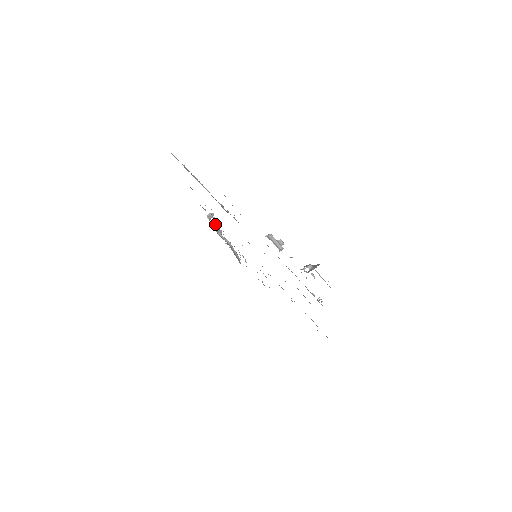
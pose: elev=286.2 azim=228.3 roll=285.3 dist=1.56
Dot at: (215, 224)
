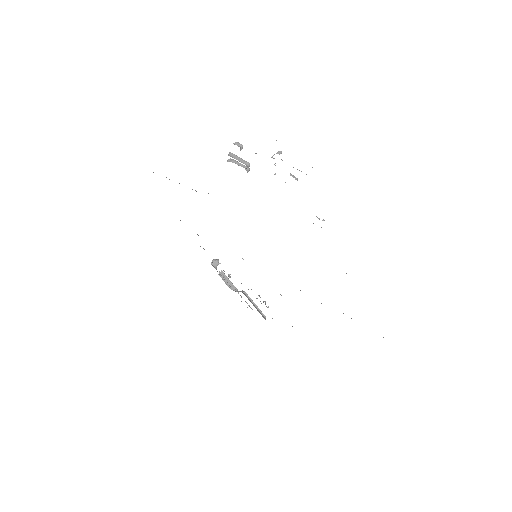
Dot at: (225, 276)
